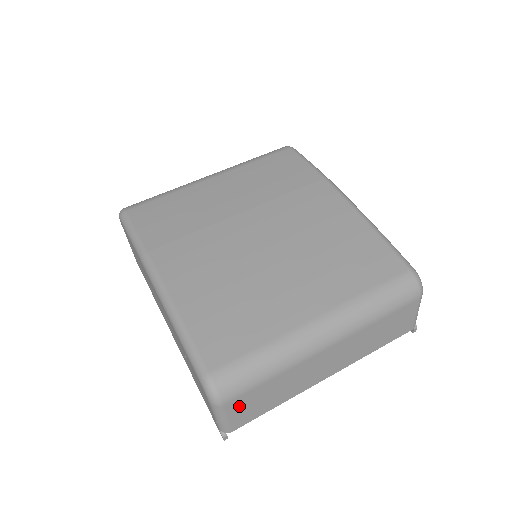
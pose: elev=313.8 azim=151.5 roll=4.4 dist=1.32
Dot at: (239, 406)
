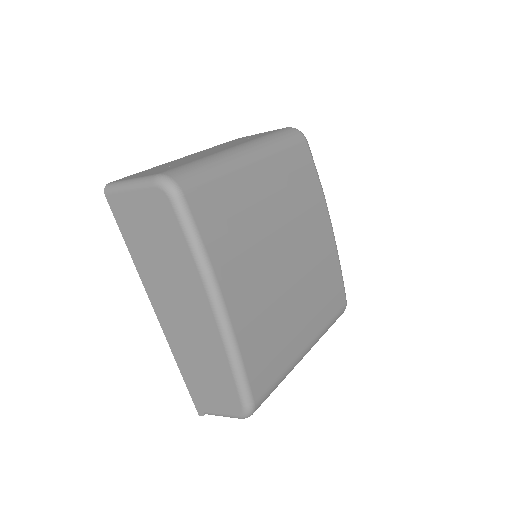
Dot at: occluded
